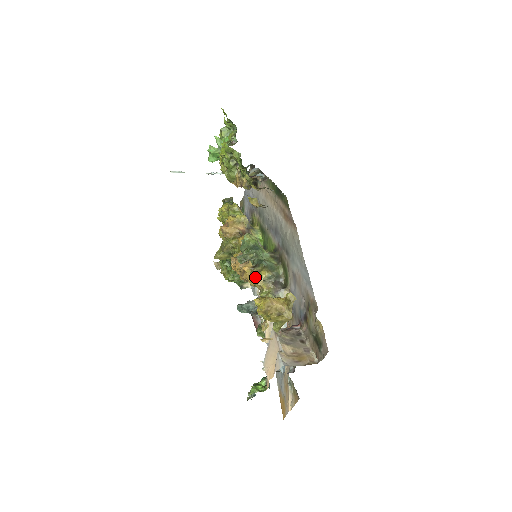
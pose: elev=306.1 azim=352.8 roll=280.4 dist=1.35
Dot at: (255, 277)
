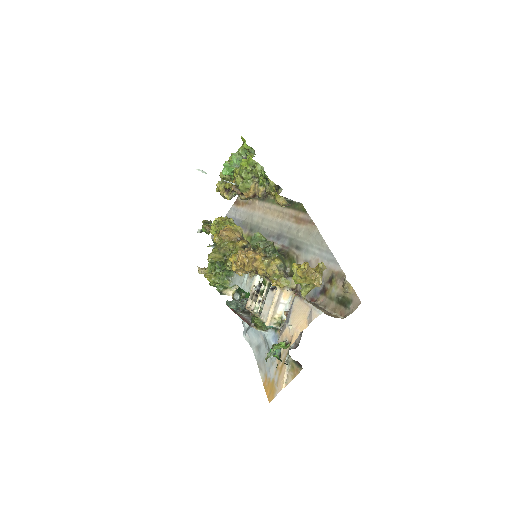
Dot at: (269, 263)
